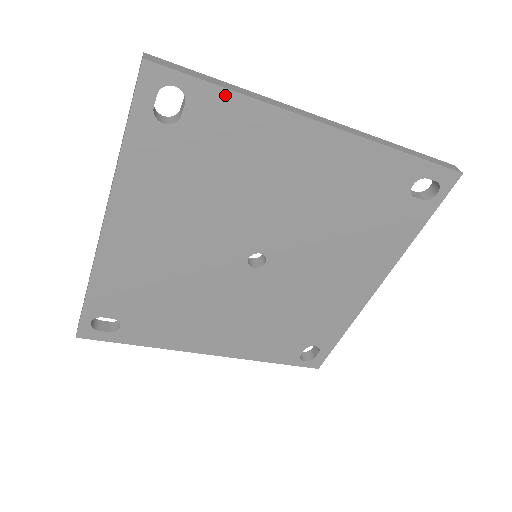
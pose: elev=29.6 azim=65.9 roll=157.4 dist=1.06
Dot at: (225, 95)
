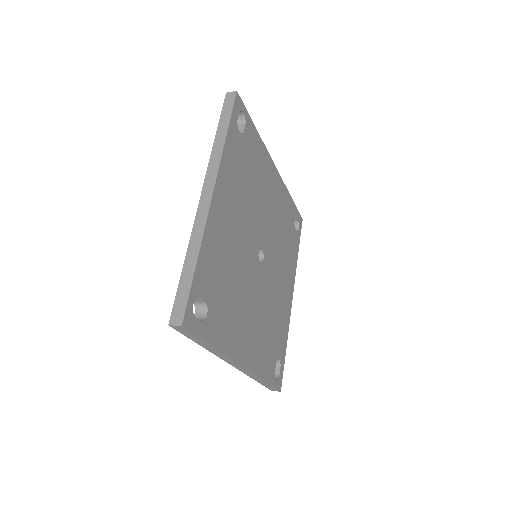
Dot at: (255, 130)
